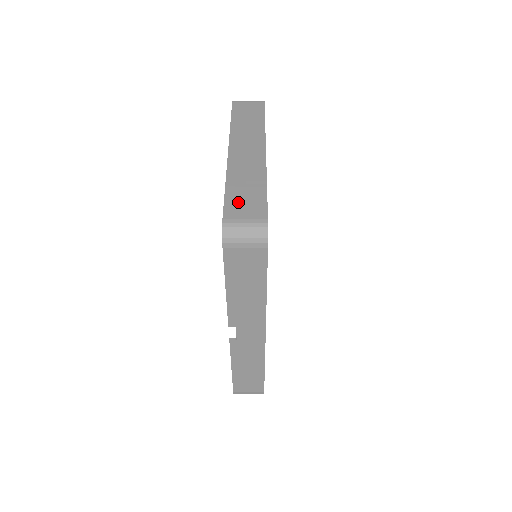
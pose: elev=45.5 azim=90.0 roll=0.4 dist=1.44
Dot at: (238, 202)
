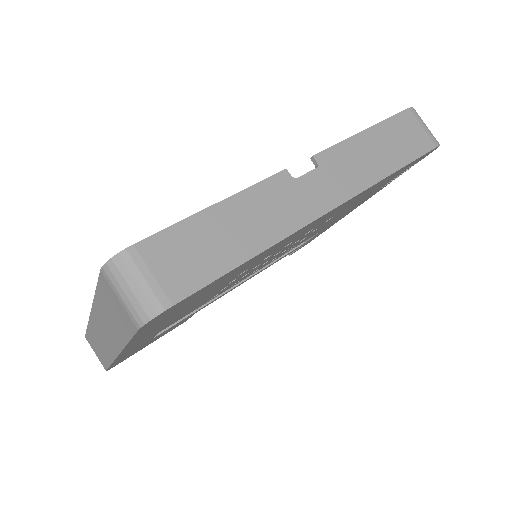
Dot at: occluded
